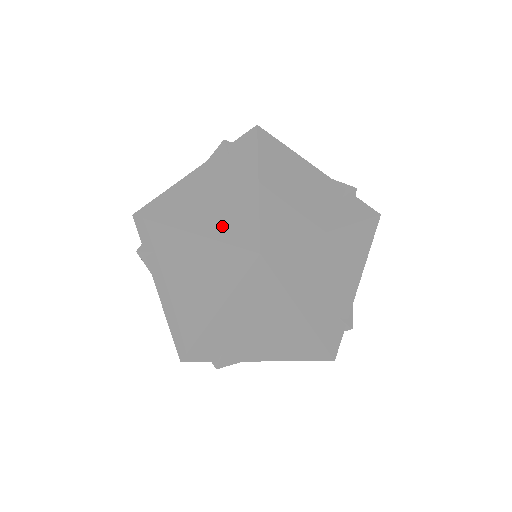
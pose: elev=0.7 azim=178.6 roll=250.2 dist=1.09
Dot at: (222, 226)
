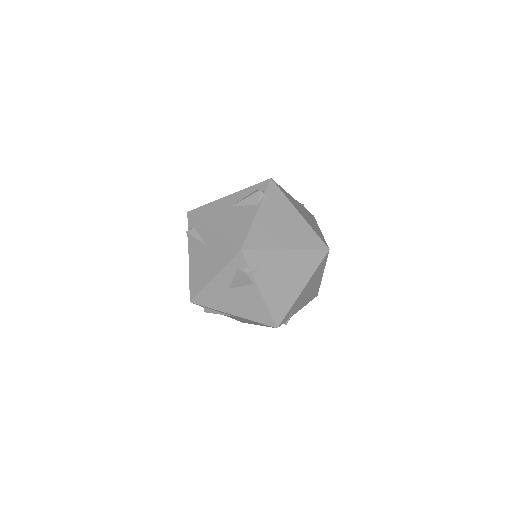
Dot at: (312, 226)
